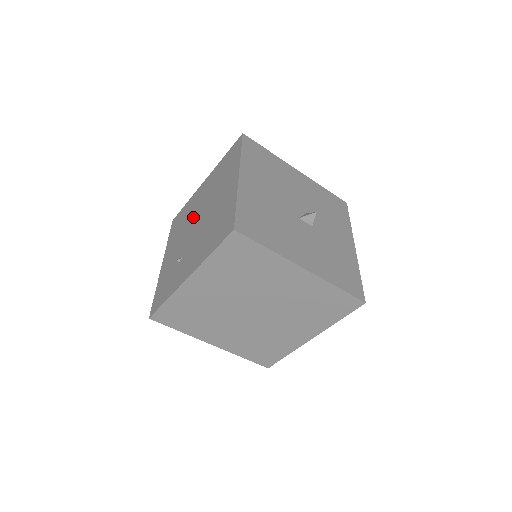
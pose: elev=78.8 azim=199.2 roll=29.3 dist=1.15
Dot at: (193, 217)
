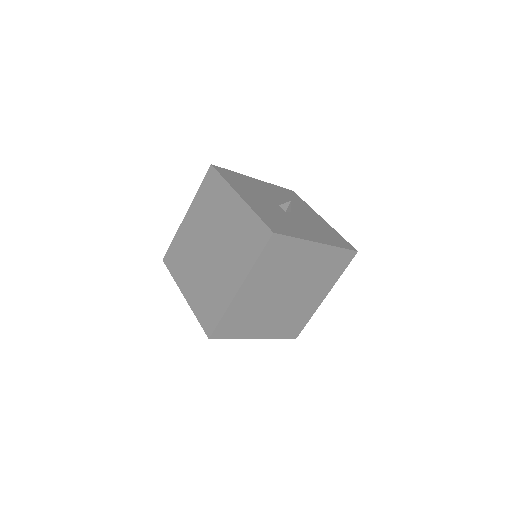
Dot at: occluded
